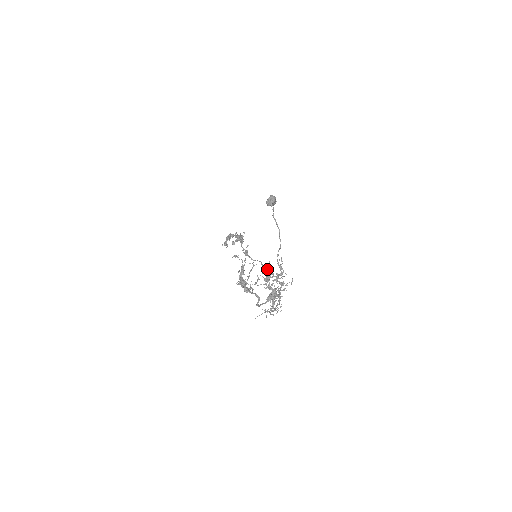
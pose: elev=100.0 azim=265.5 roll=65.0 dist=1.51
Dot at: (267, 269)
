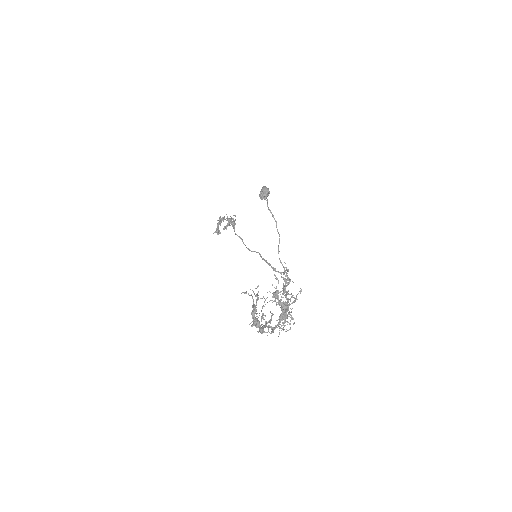
Dot at: (268, 263)
